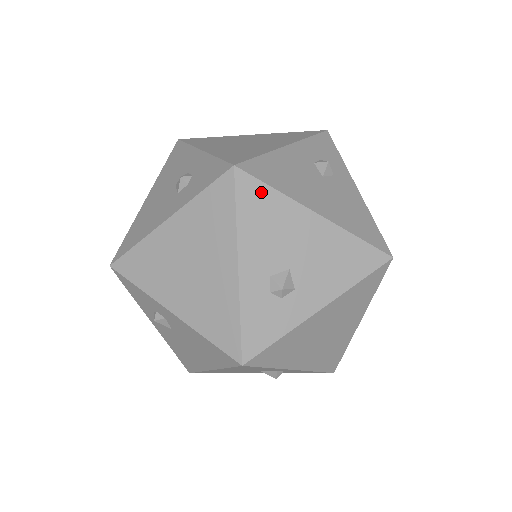
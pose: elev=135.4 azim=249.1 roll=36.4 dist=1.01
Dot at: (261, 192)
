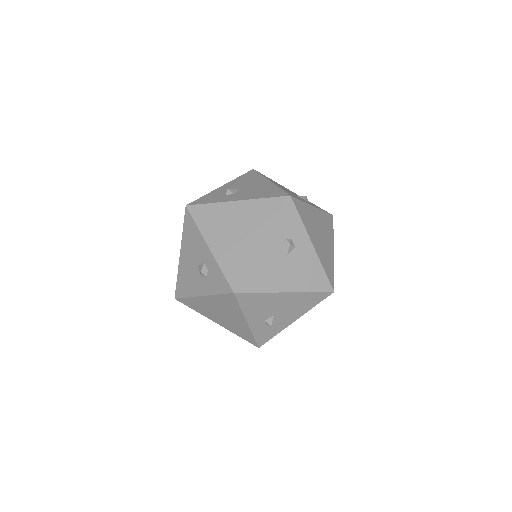
Dot at: (255, 174)
